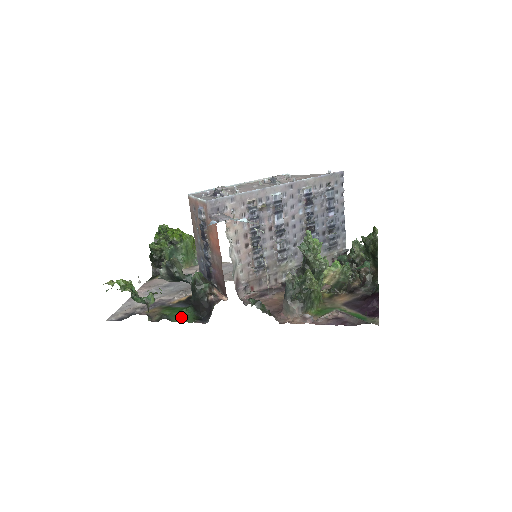
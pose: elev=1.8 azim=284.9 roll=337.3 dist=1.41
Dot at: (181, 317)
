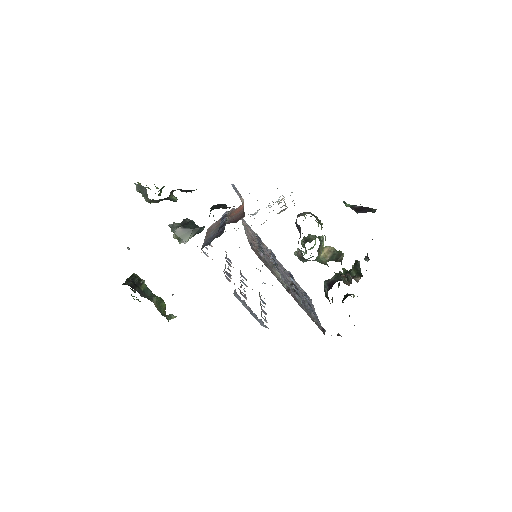
Dot at: occluded
